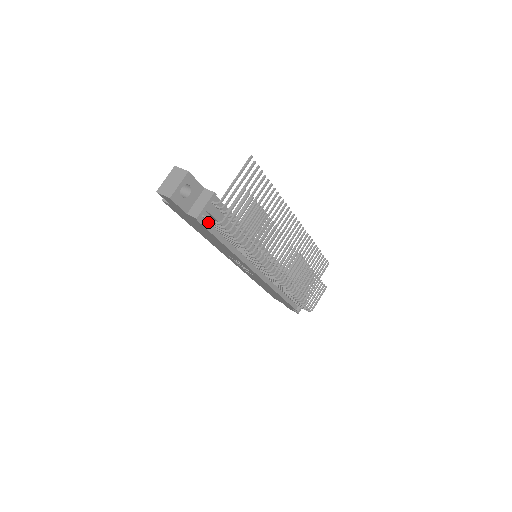
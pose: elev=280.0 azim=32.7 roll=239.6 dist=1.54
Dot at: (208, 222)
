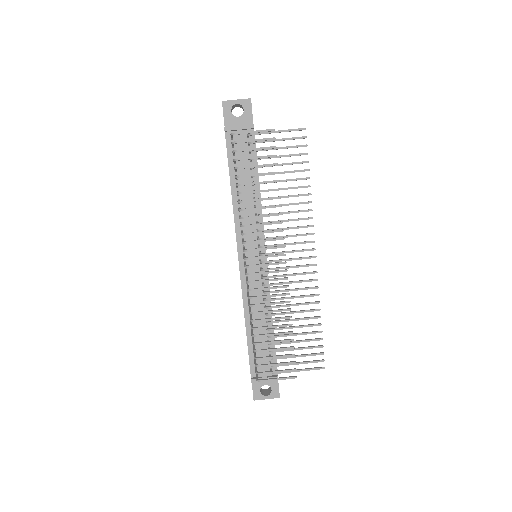
Dot at: (233, 148)
